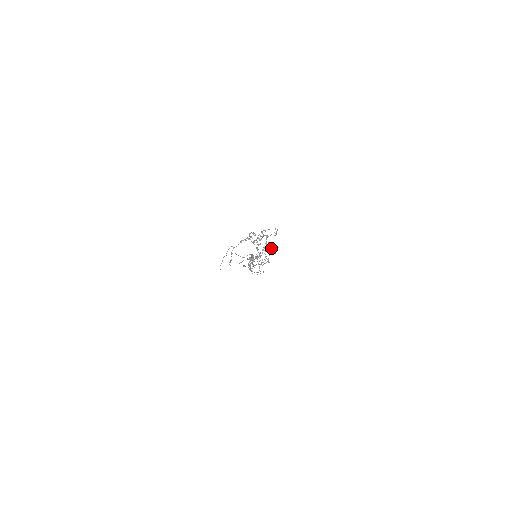
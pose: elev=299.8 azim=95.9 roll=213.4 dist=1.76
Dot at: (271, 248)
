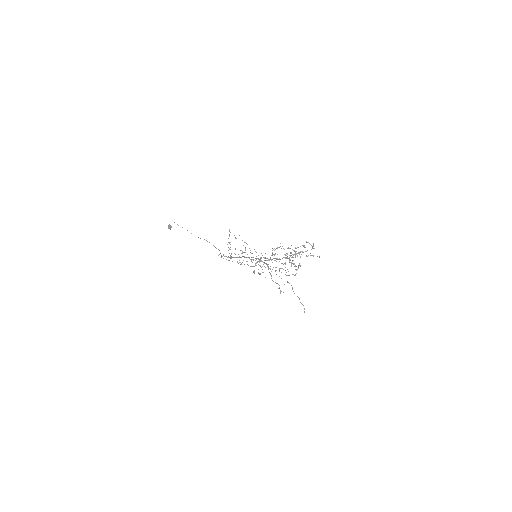
Dot at: occluded
